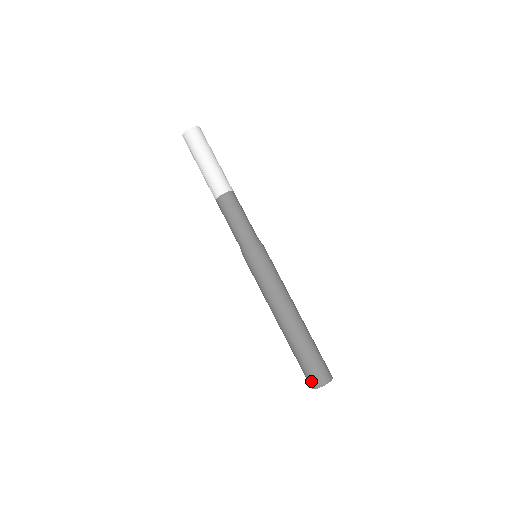
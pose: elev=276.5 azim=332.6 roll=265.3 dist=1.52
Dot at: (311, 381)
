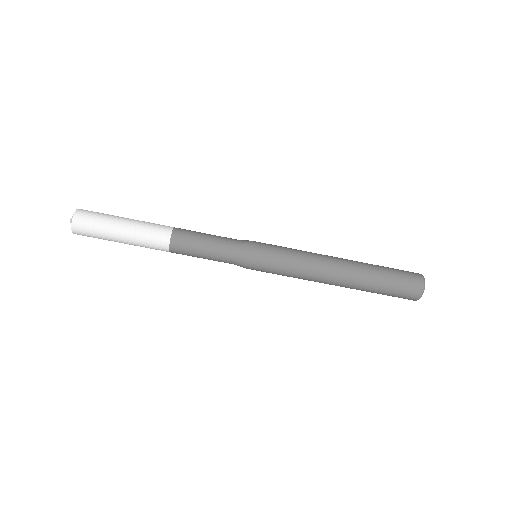
Dot at: (411, 297)
